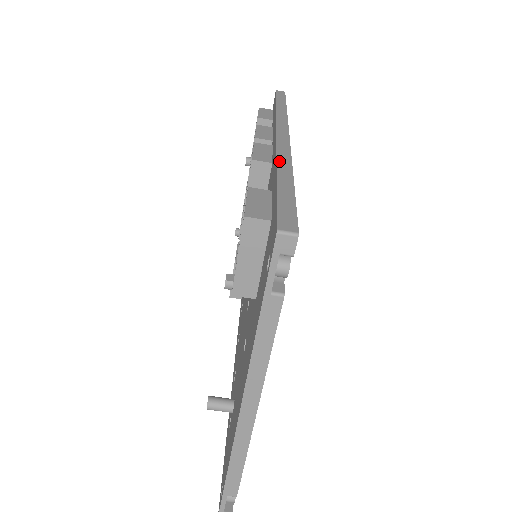
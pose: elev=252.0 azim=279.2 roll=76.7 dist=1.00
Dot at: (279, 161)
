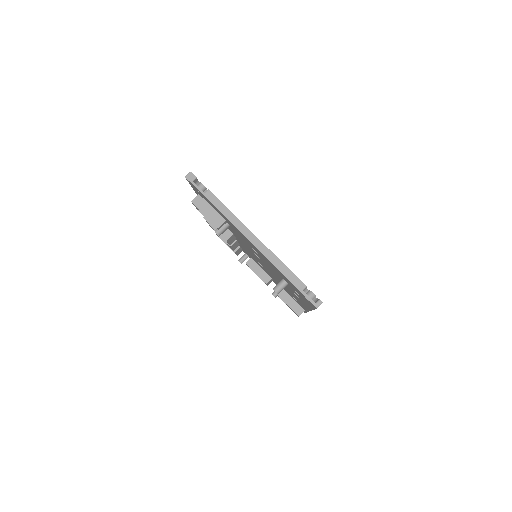
Dot at: occluded
